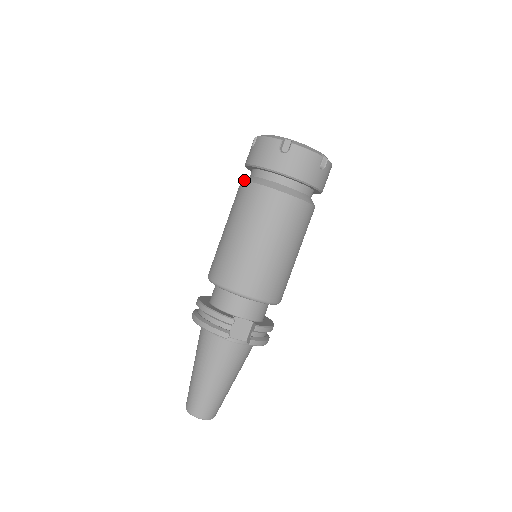
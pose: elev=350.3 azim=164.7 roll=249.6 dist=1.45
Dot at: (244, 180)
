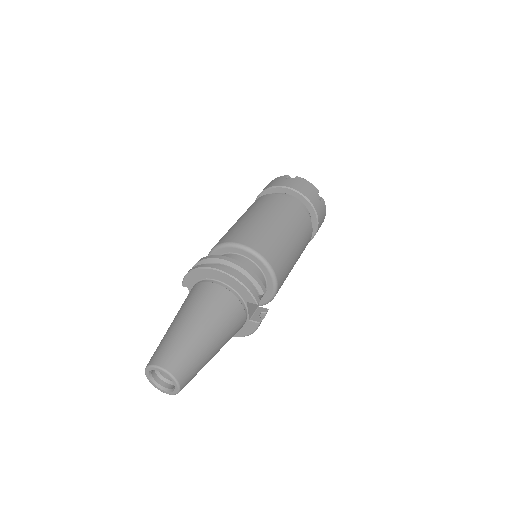
Dot at: occluded
